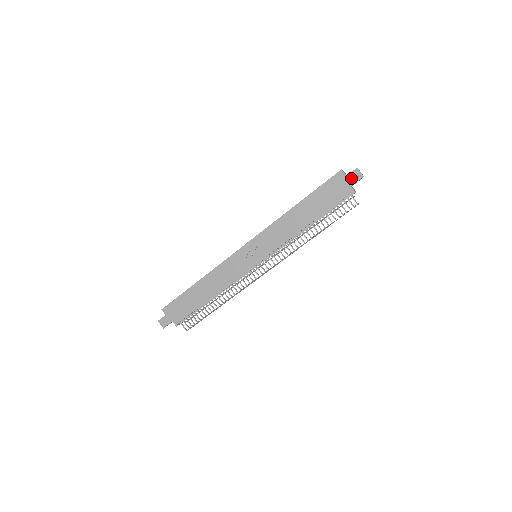
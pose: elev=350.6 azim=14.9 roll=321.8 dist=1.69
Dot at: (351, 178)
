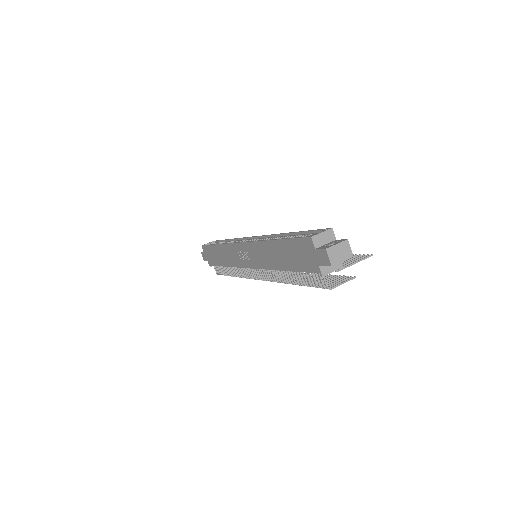
Dot at: (319, 256)
